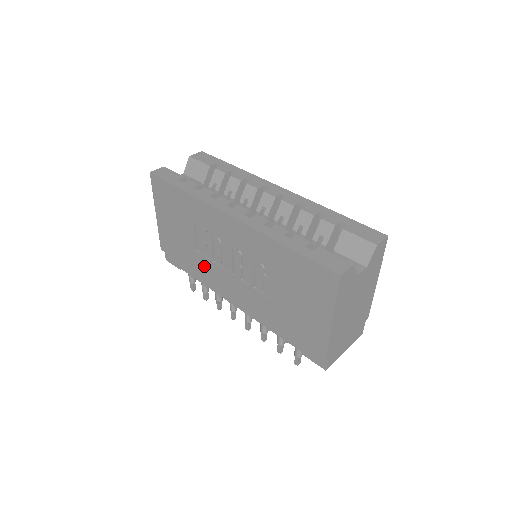
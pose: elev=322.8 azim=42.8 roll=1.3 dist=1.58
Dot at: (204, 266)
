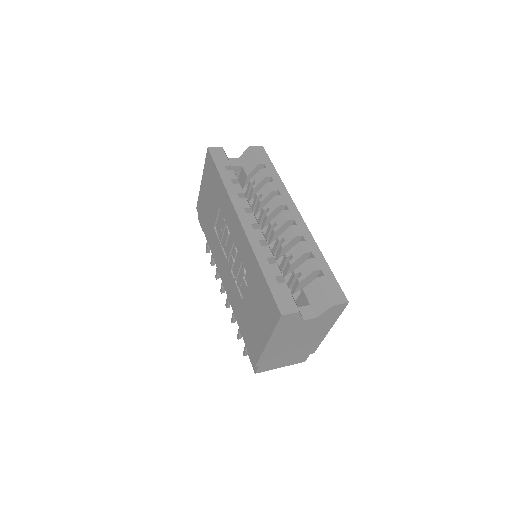
Dot at: (215, 242)
